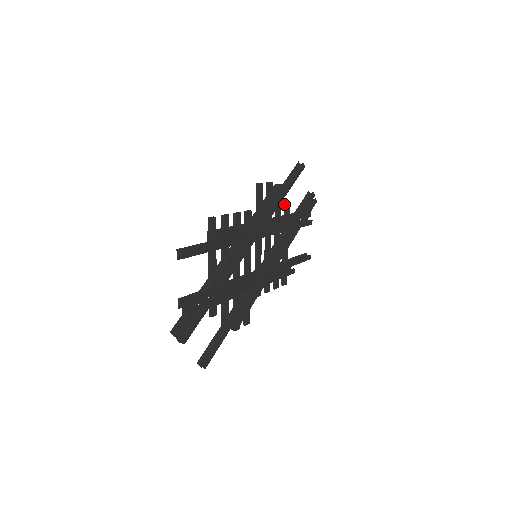
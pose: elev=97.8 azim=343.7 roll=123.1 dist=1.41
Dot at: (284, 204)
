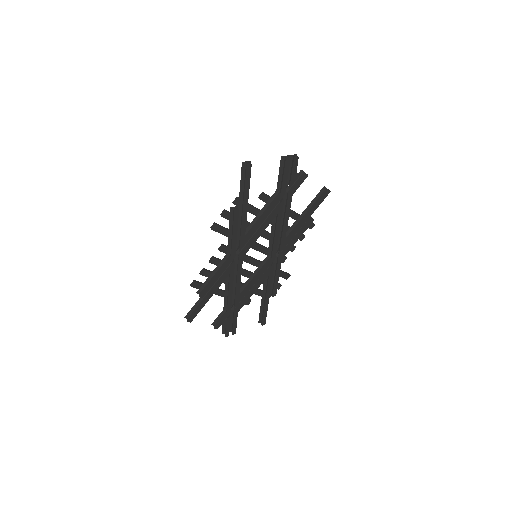
Dot at: occluded
